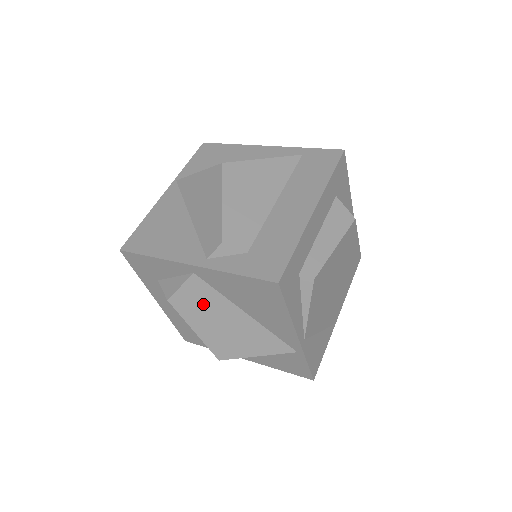
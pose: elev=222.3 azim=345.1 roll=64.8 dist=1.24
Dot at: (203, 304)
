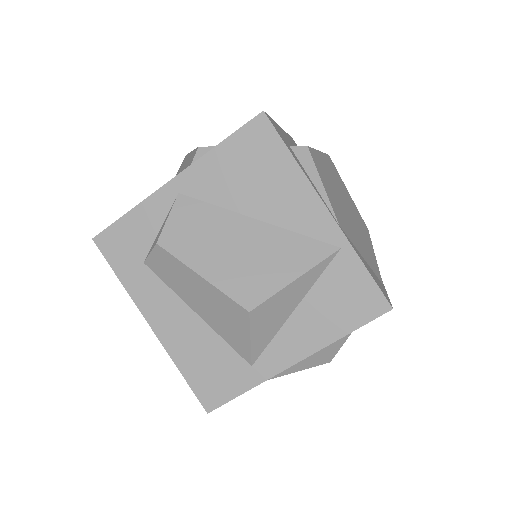
Dot at: (201, 229)
